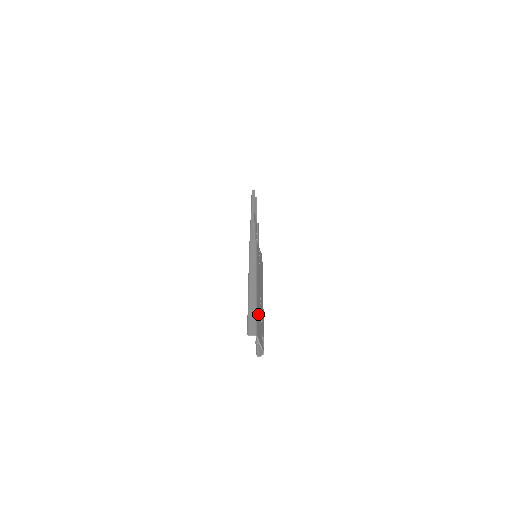
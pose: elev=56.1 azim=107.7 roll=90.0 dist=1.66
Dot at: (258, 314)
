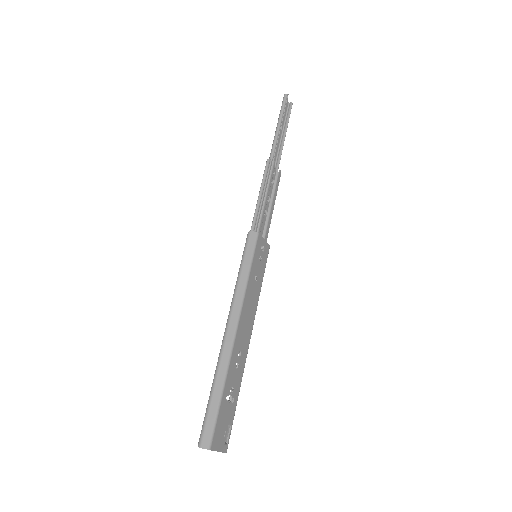
Dot at: (225, 397)
